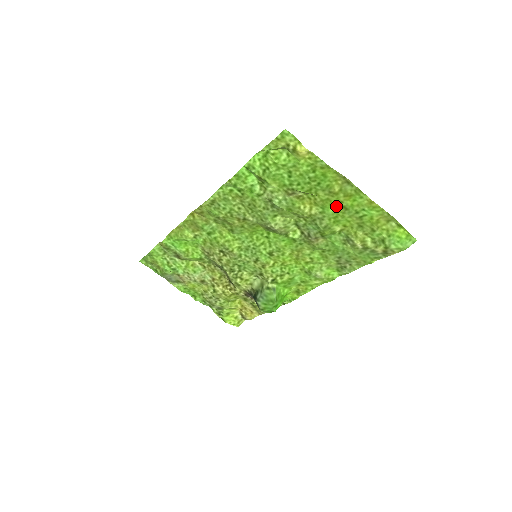
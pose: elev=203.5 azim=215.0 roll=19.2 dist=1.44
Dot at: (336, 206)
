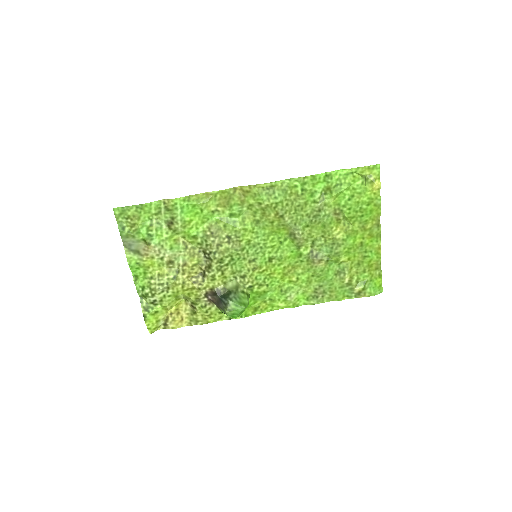
Dot at: (357, 240)
